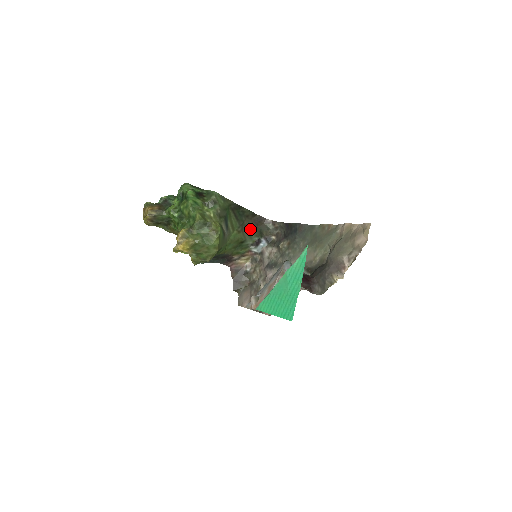
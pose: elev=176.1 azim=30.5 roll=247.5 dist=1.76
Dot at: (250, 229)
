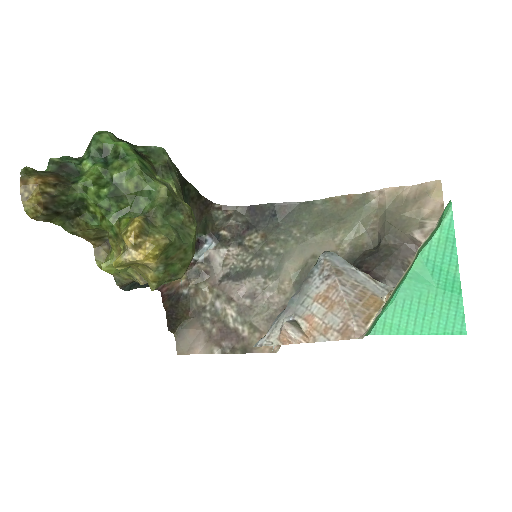
Dot at: occluded
